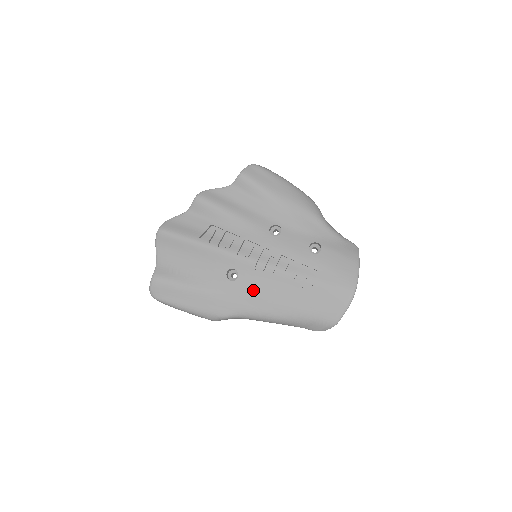
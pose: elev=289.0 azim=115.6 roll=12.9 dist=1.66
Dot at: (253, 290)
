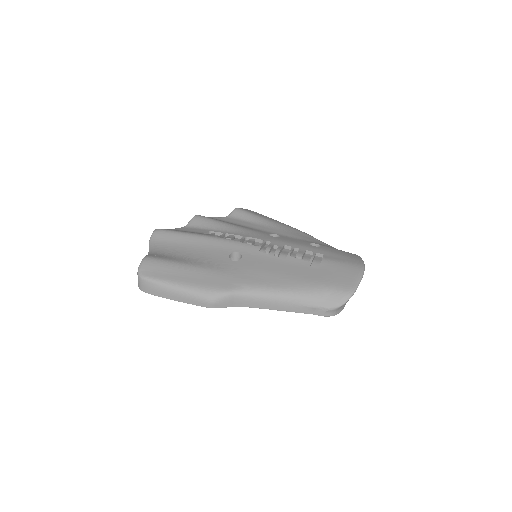
Dot at: (259, 267)
